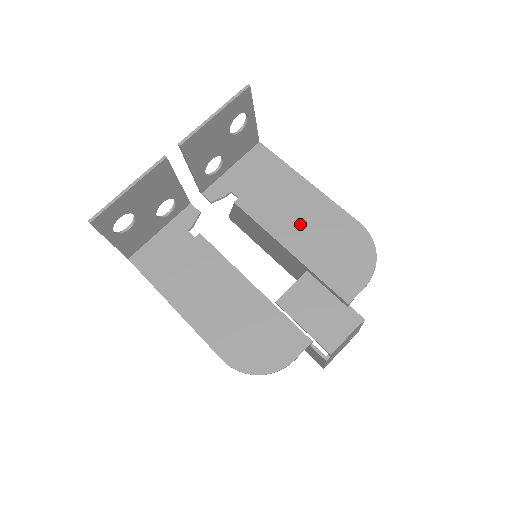
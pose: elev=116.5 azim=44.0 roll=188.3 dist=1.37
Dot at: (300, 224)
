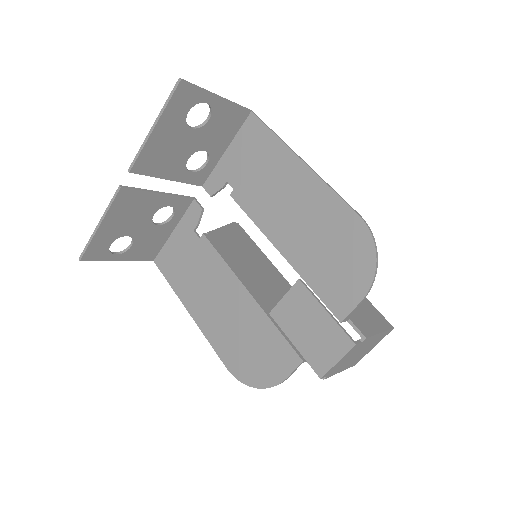
Dot at: (292, 220)
